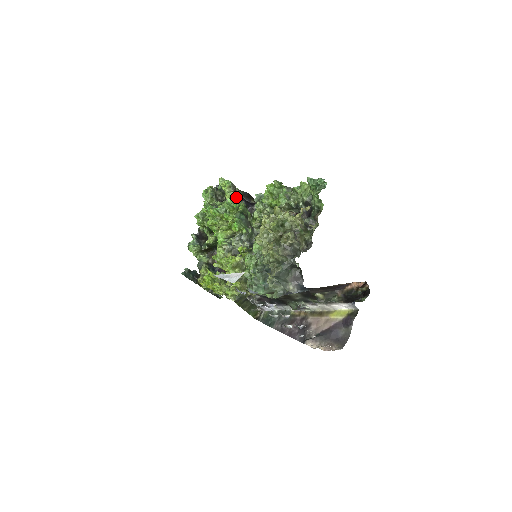
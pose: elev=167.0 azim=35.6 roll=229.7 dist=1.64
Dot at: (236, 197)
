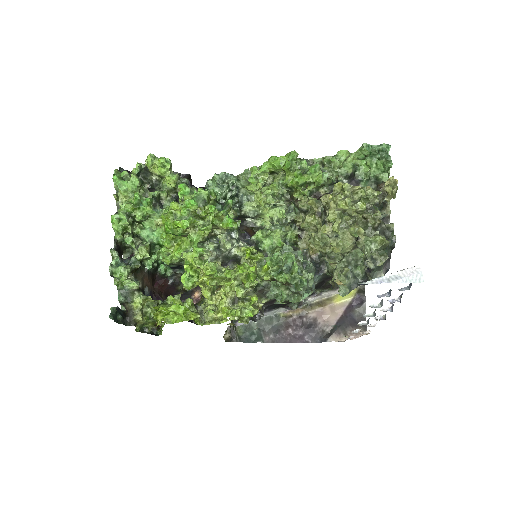
Dot at: (182, 181)
